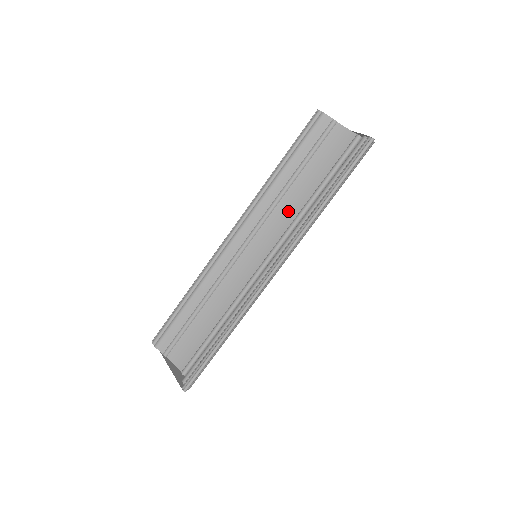
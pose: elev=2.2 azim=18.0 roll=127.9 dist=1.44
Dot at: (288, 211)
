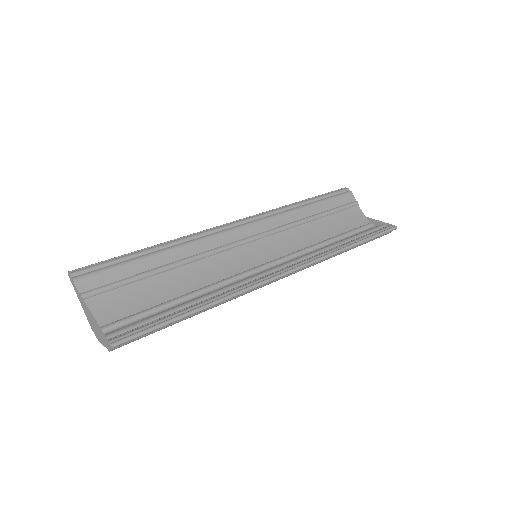
Dot at: (299, 239)
